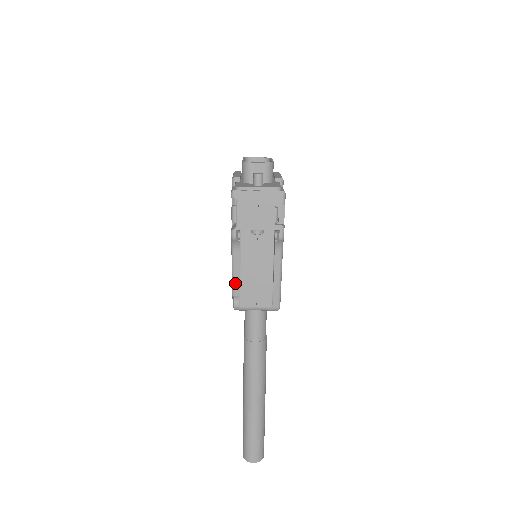
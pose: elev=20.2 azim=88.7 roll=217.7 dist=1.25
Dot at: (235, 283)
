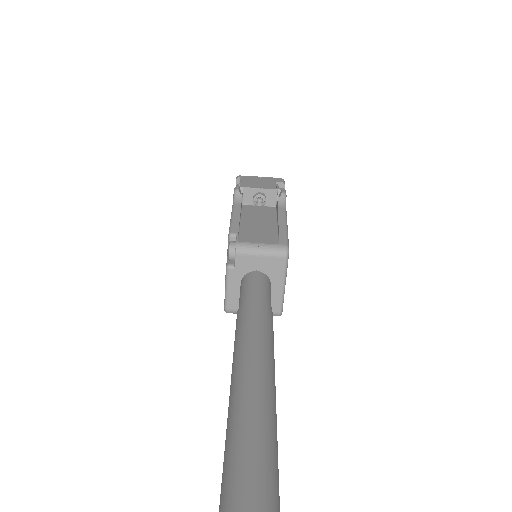
Dot at: (234, 224)
